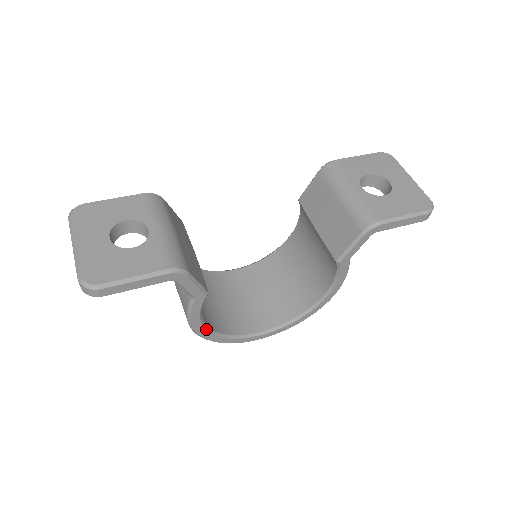
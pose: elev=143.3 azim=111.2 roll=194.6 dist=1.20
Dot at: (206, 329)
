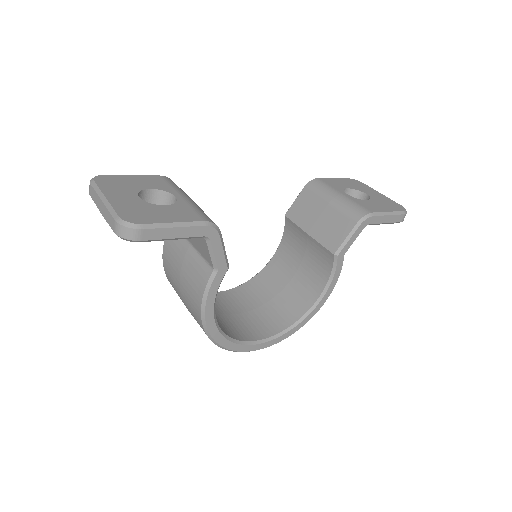
Dot at: (215, 321)
